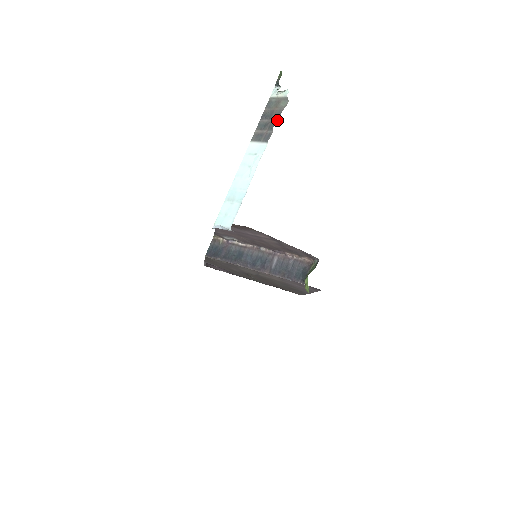
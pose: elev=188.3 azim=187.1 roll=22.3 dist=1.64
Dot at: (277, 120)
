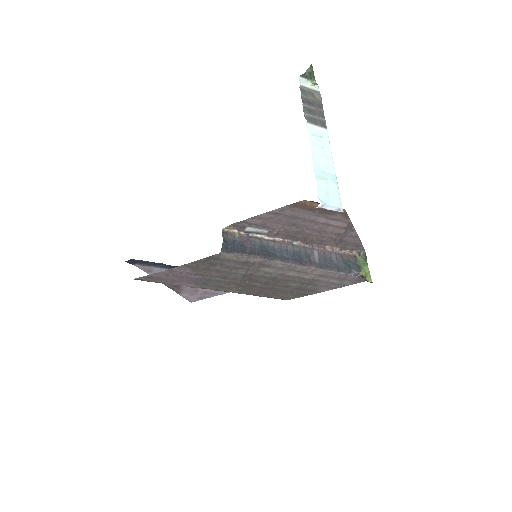
Dot at: (323, 110)
